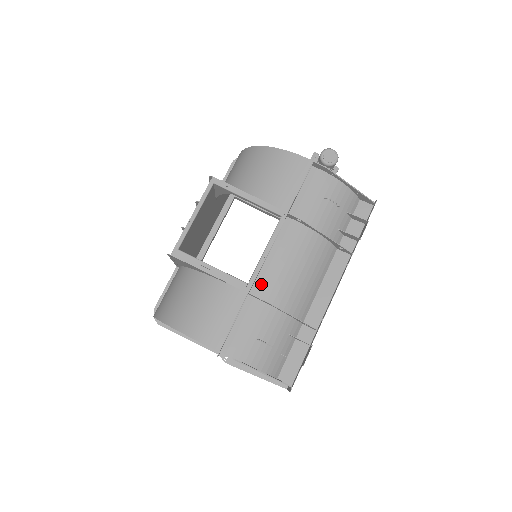
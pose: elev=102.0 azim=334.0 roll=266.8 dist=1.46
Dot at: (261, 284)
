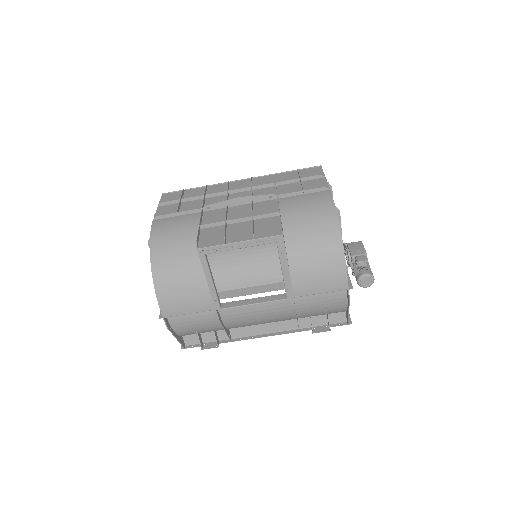
Dot at: occluded
